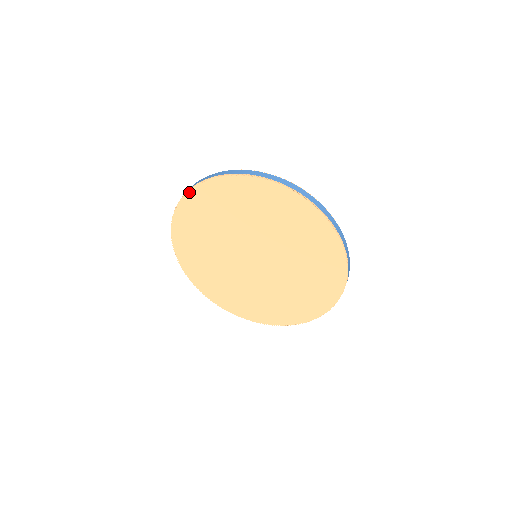
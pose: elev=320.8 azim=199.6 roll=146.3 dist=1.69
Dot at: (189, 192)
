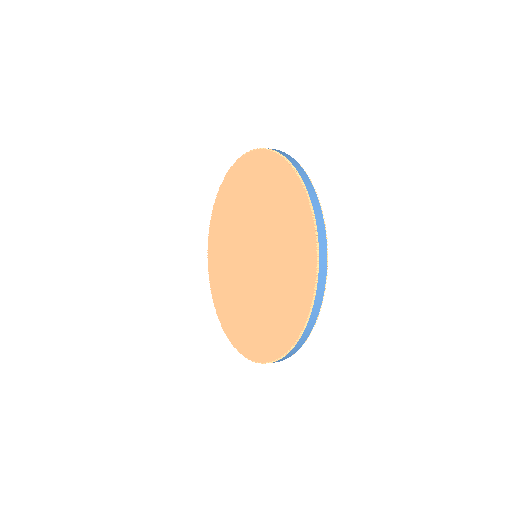
Dot at: (213, 210)
